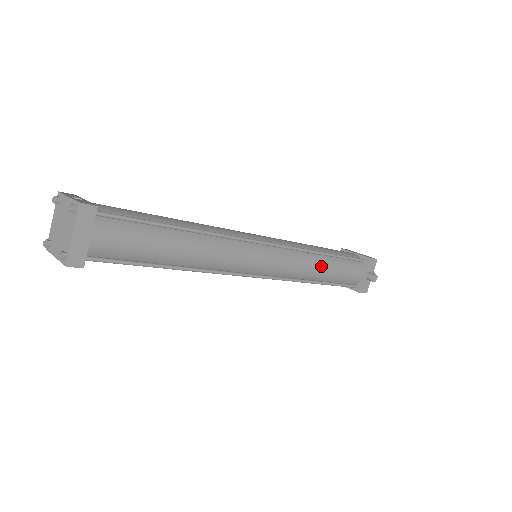
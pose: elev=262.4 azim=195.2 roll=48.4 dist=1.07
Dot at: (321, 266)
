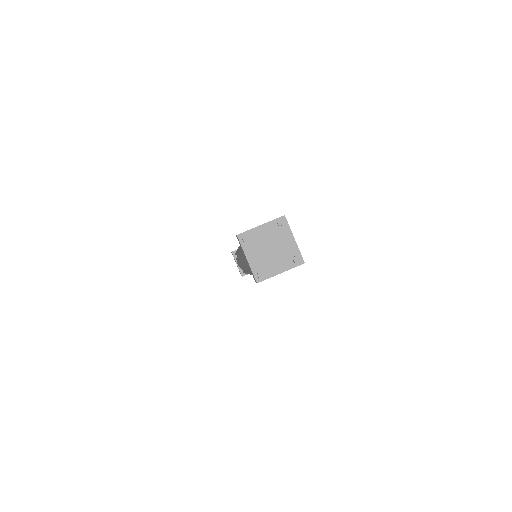
Dot at: occluded
